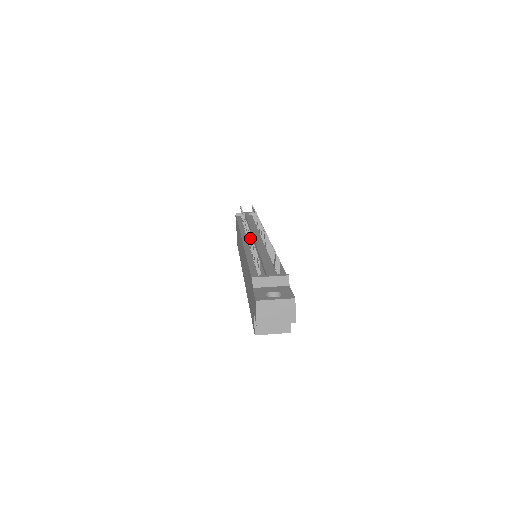
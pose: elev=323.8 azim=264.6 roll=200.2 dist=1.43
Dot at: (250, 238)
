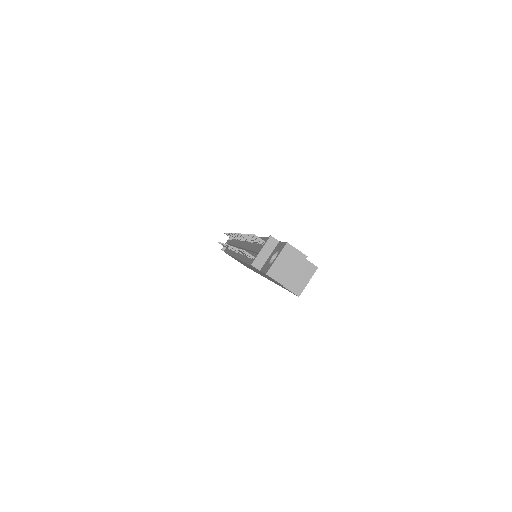
Dot at: occluded
